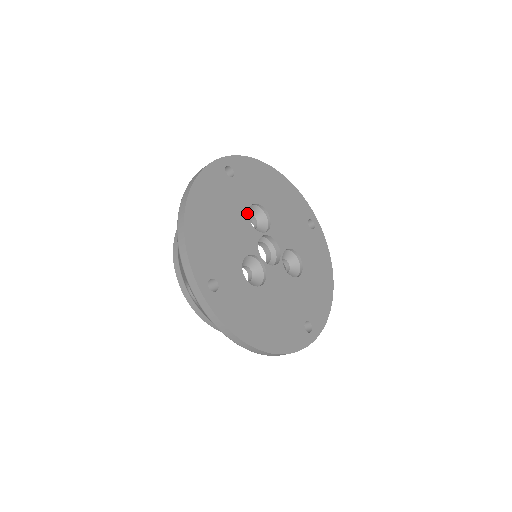
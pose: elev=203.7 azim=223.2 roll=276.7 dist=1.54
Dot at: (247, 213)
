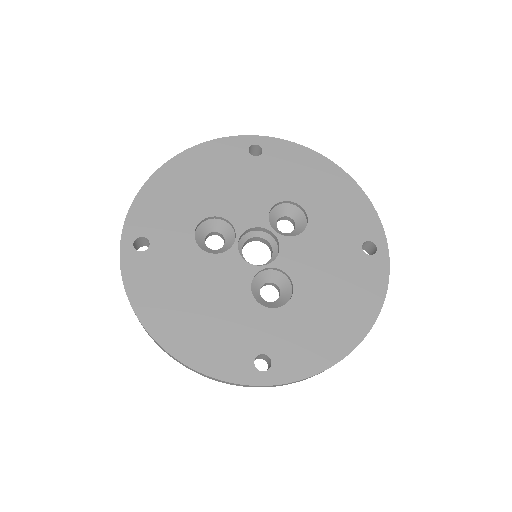
Dot at: (202, 251)
